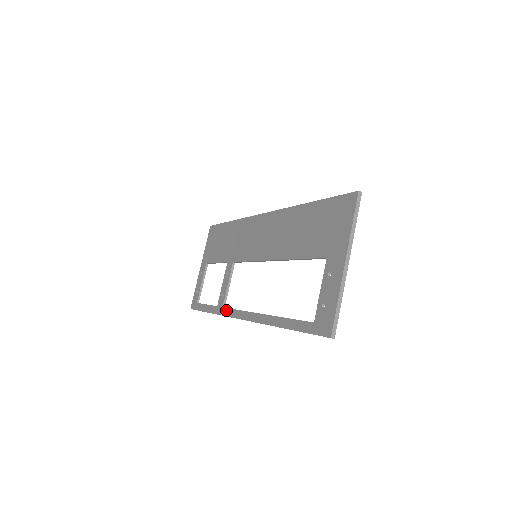
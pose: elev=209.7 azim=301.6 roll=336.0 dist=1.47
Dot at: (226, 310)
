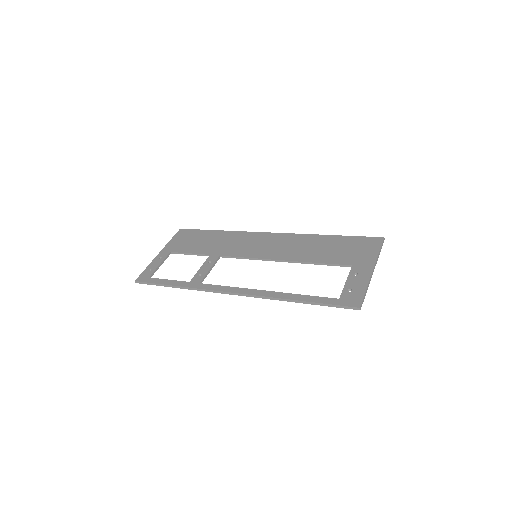
Dot at: (207, 285)
